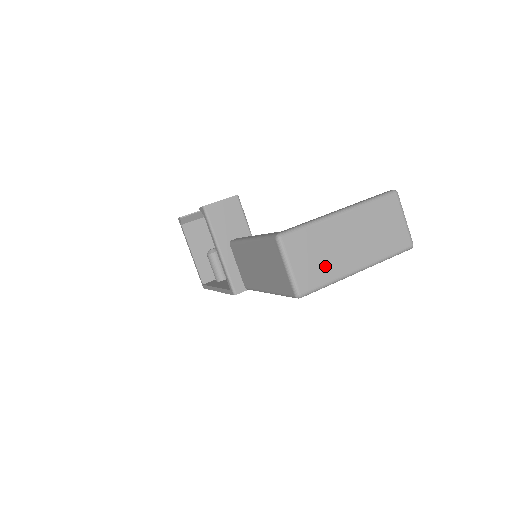
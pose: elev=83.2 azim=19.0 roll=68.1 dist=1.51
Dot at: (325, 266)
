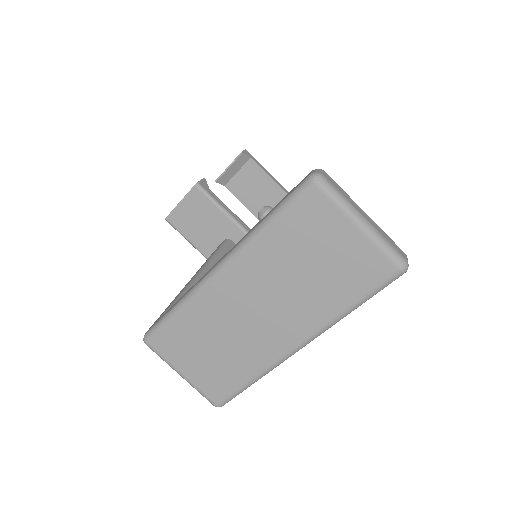
Dot at: (233, 360)
